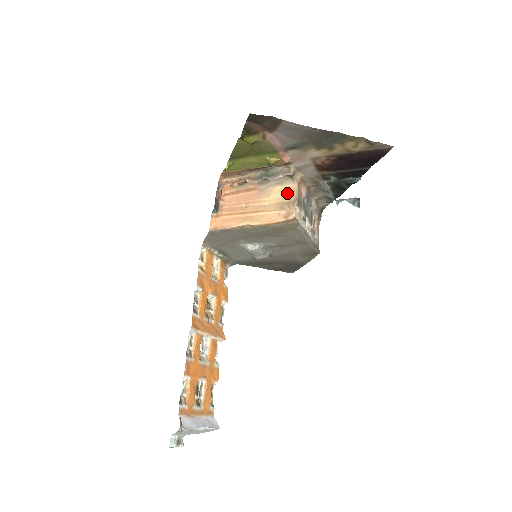
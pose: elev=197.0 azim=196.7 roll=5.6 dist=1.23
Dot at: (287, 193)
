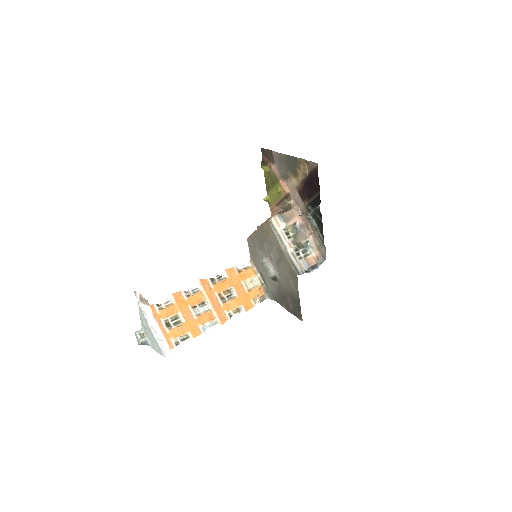
Dot at: occluded
